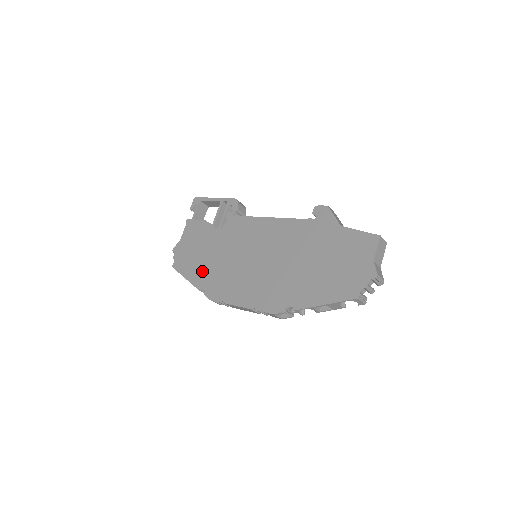
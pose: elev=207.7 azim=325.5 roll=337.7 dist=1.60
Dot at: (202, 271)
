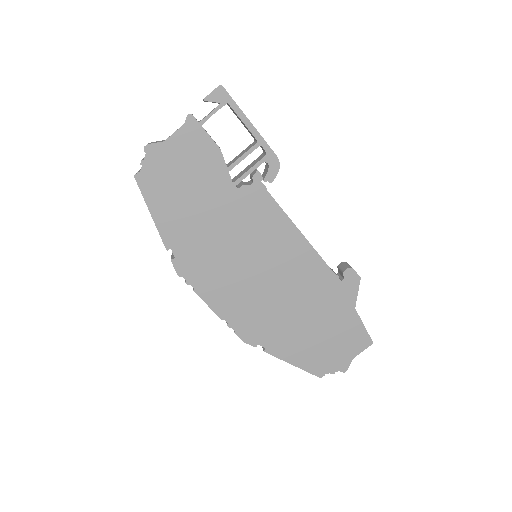
Dot at: (182, 226)
